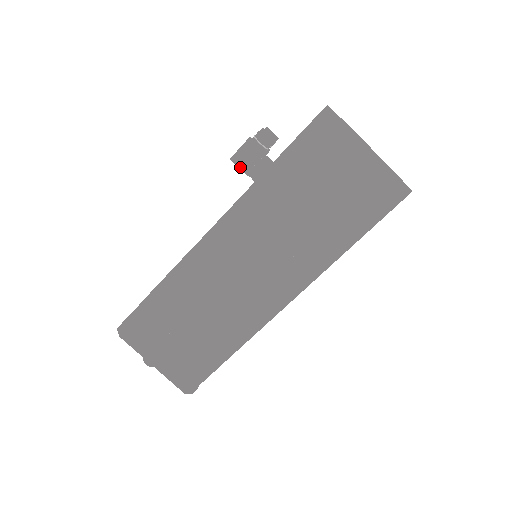
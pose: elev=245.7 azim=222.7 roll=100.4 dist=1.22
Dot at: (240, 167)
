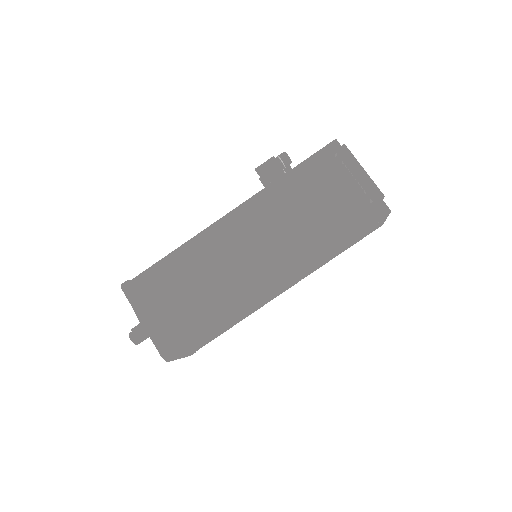
Dot at: (261, 175)
